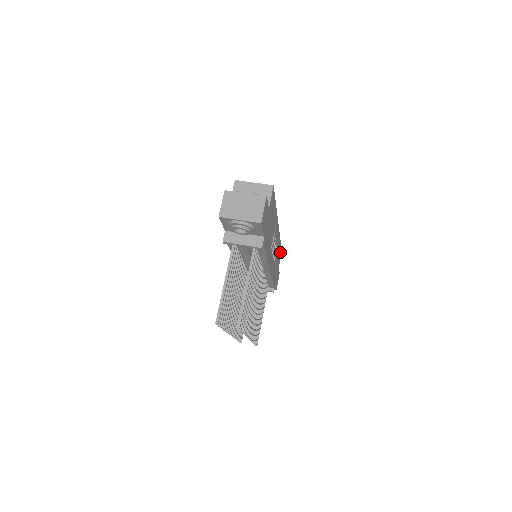
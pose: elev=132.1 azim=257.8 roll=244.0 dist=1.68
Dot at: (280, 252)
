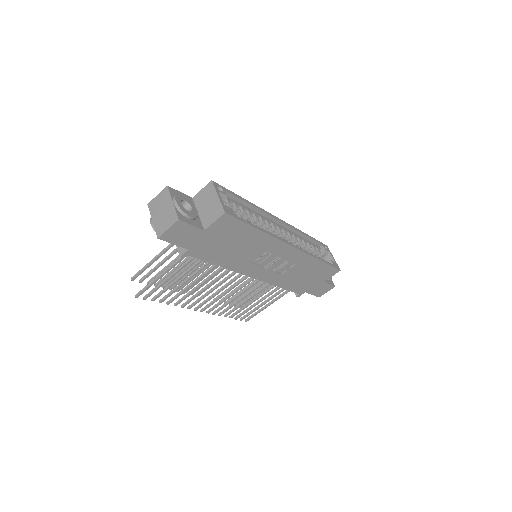
Dot at: (329, 270)
